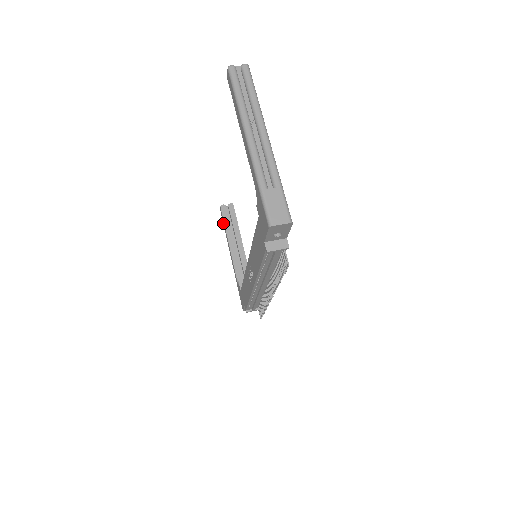
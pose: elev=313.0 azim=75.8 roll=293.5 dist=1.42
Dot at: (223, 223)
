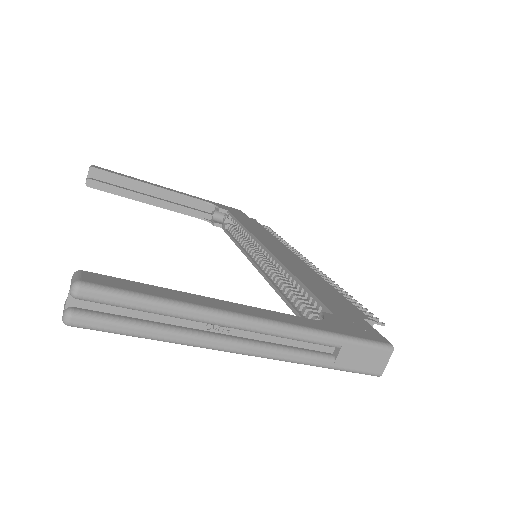
Dot at: occluded
